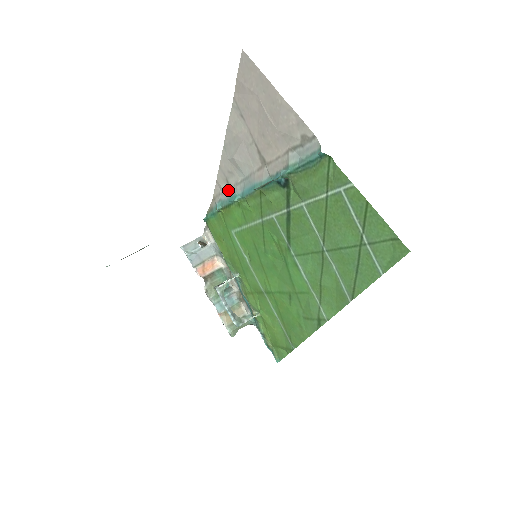
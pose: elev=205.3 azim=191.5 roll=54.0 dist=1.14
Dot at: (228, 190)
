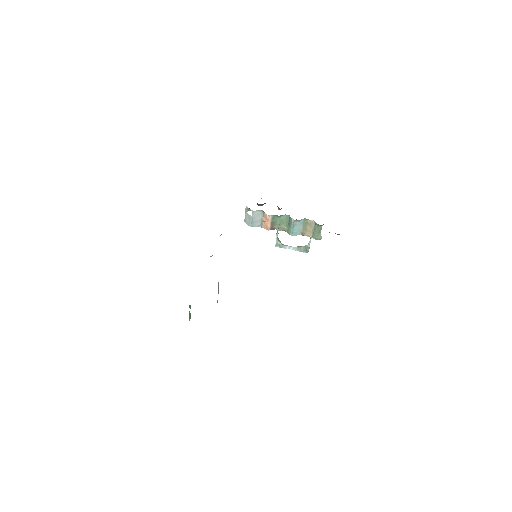
Dot at: occluded
